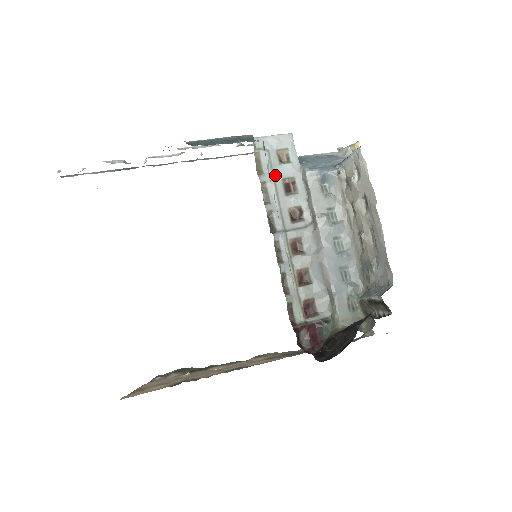
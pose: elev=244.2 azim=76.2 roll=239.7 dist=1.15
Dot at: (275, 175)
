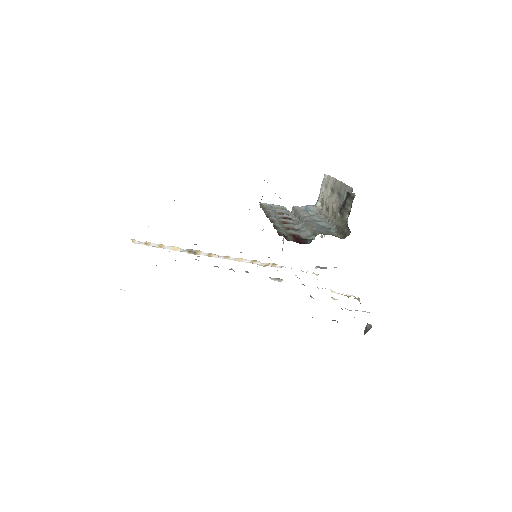
Dot at: (273, 210)
